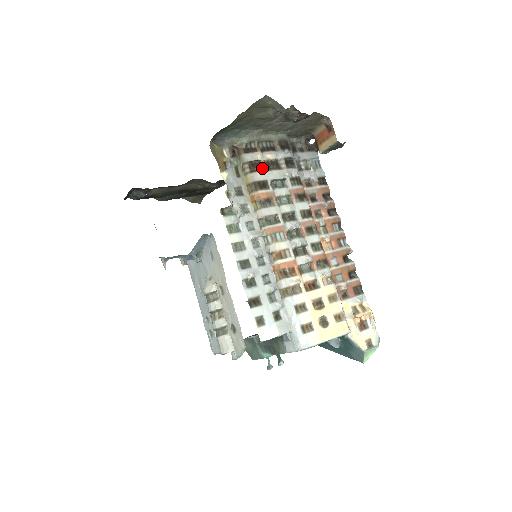
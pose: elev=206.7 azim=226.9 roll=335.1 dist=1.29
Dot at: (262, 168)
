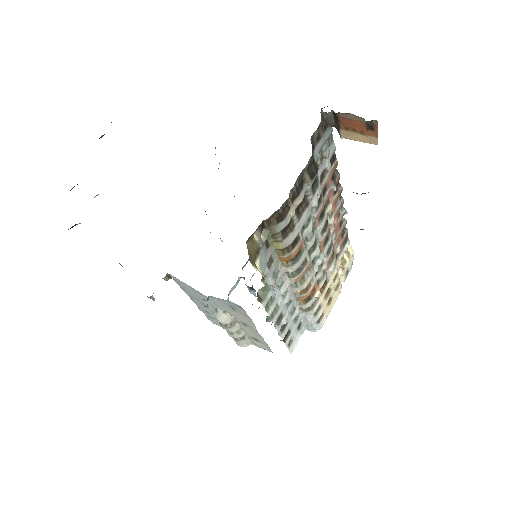
Dot at: (294, 223)
